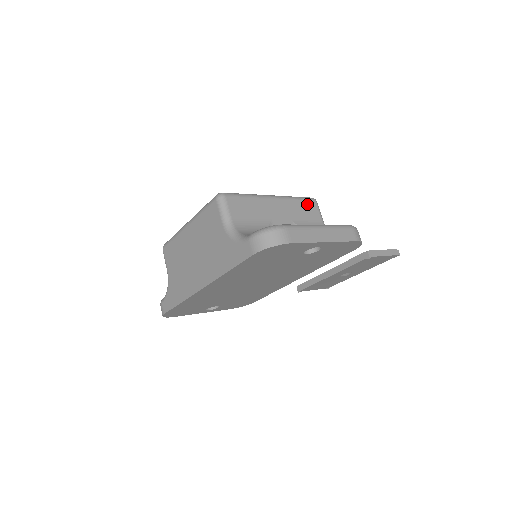
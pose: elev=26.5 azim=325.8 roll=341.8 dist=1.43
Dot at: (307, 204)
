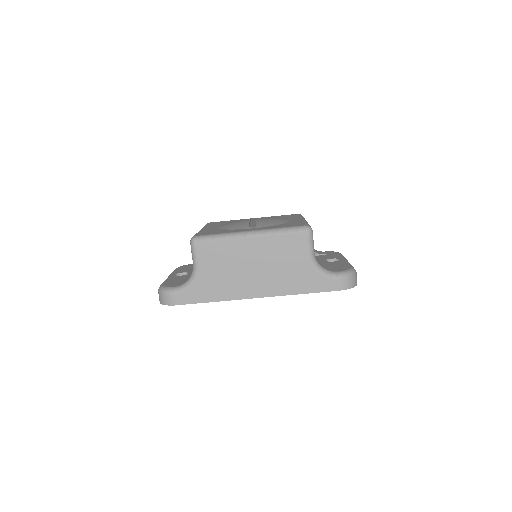
Dot at: occluded
